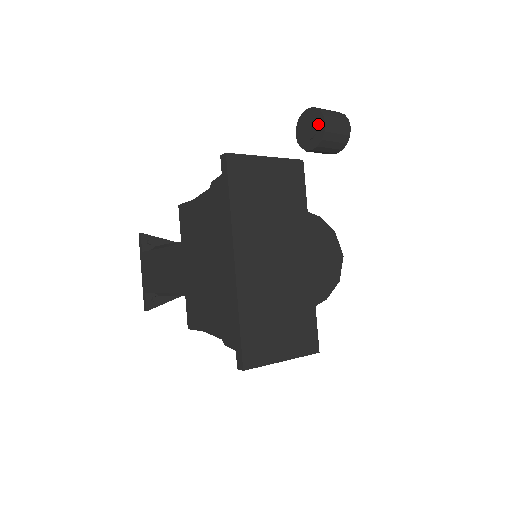
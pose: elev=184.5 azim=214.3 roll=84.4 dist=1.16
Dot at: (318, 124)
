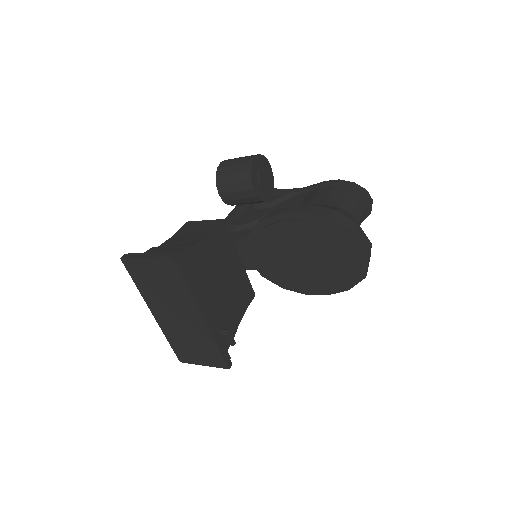
Dot at: occluded
